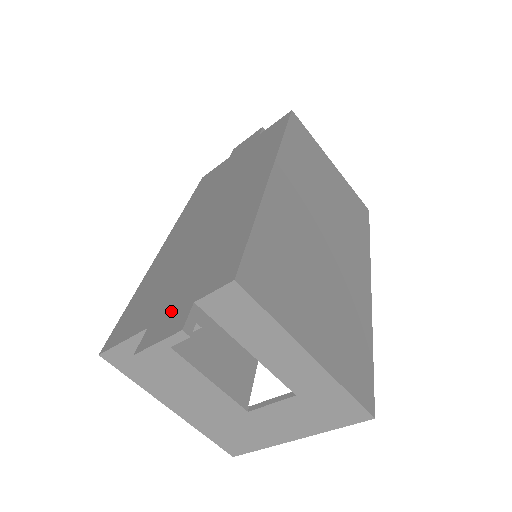
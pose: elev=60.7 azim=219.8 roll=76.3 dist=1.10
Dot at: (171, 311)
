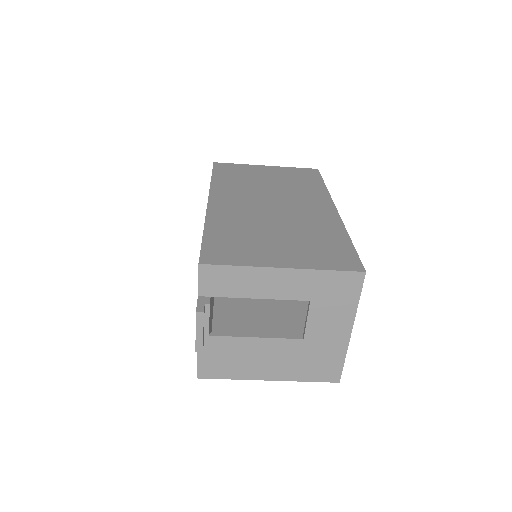
Dot at: occluded
